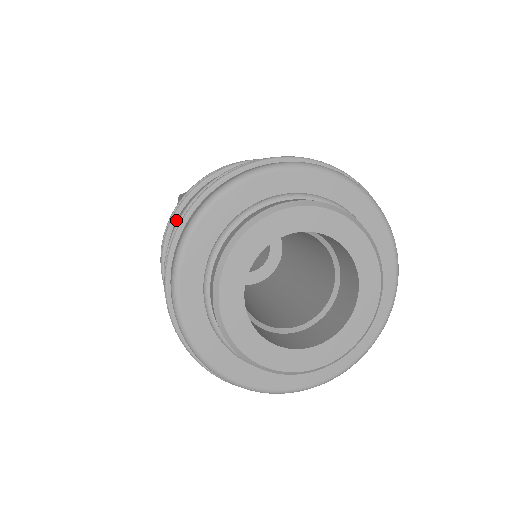
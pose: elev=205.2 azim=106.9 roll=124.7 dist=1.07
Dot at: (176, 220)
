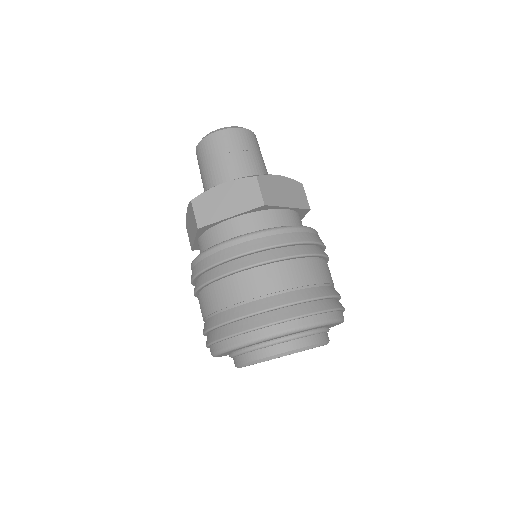
Dot at: (203, 288)
